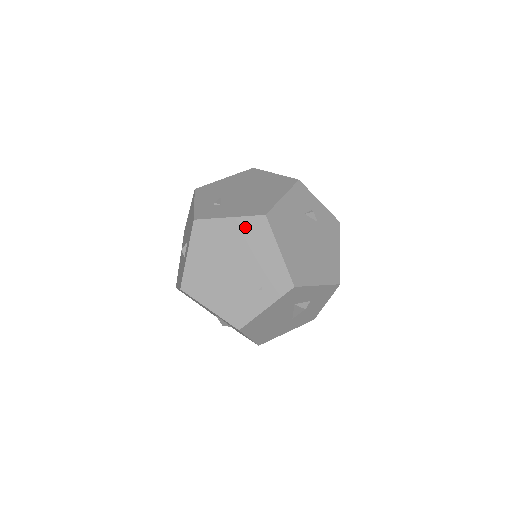
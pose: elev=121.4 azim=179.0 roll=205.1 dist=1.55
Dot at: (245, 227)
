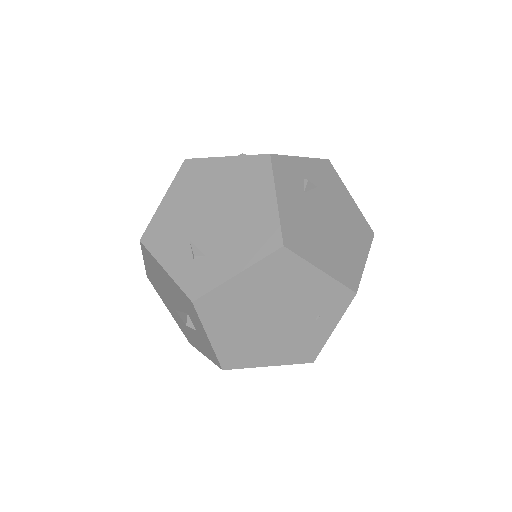
Dot at: (264, 273)
